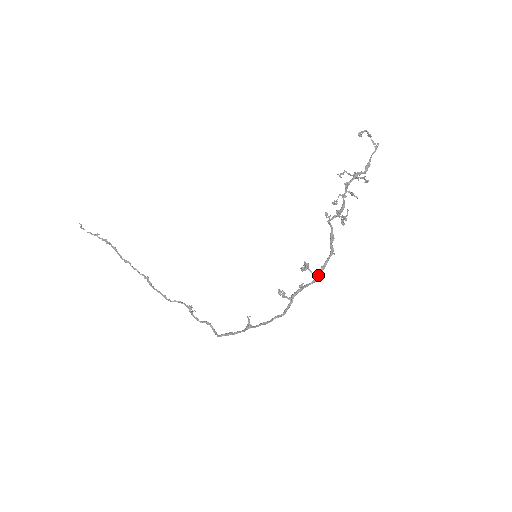
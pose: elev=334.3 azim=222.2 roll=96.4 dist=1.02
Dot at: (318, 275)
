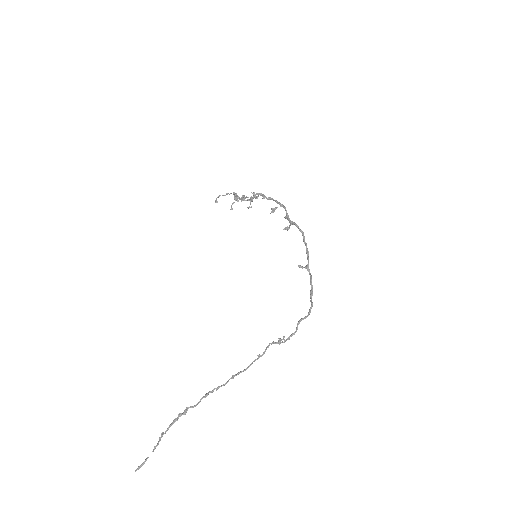
Dot at: (282, 205)
